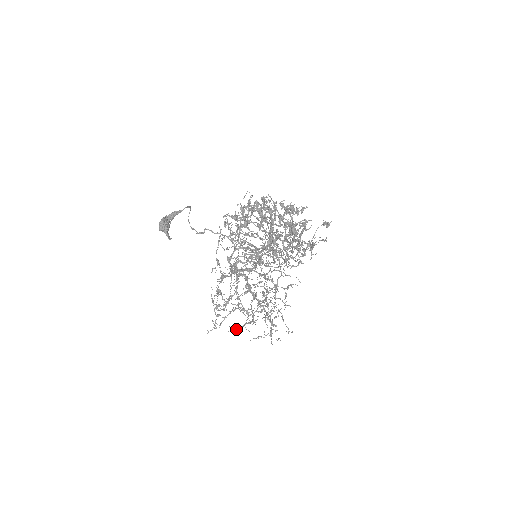
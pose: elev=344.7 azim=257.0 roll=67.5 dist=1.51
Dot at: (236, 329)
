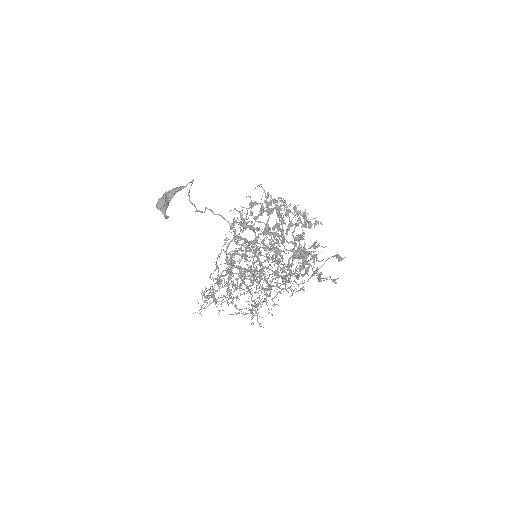
Dot at: occluded
